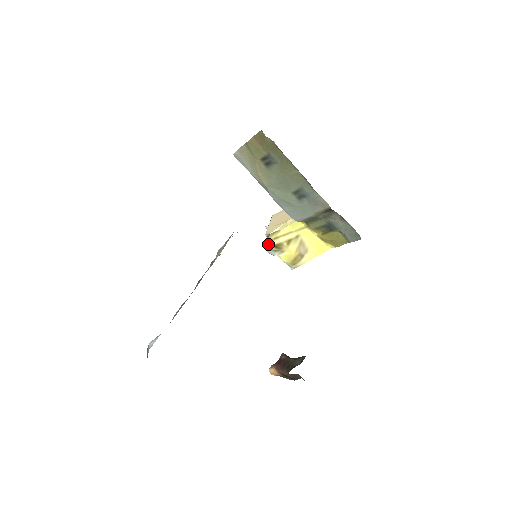
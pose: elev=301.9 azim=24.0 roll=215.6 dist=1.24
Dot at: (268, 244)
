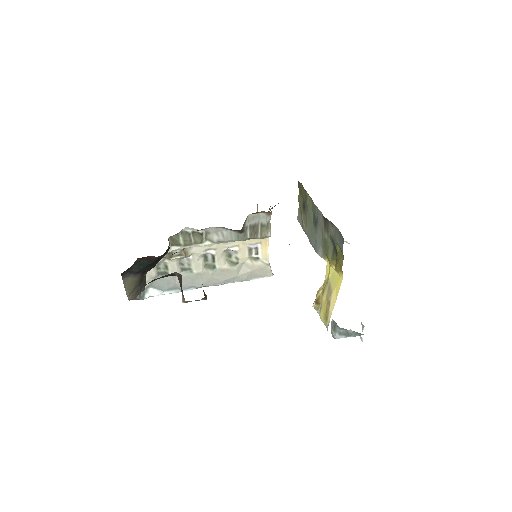
Dot at: (314, 303)
